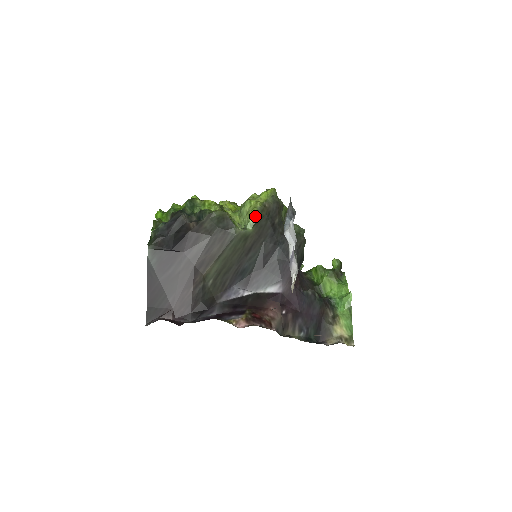
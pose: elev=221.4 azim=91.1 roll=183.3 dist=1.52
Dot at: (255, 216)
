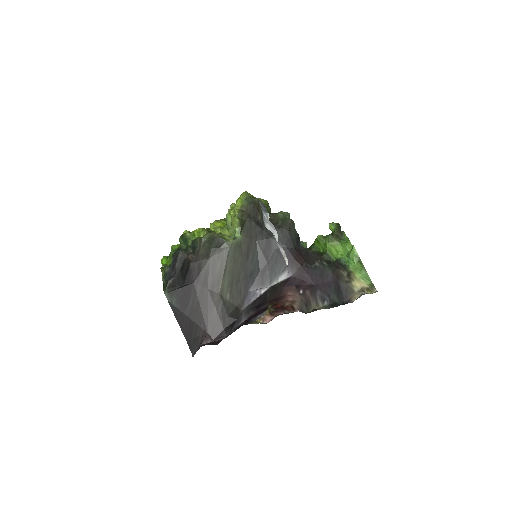
Dot at: (238, 224)
